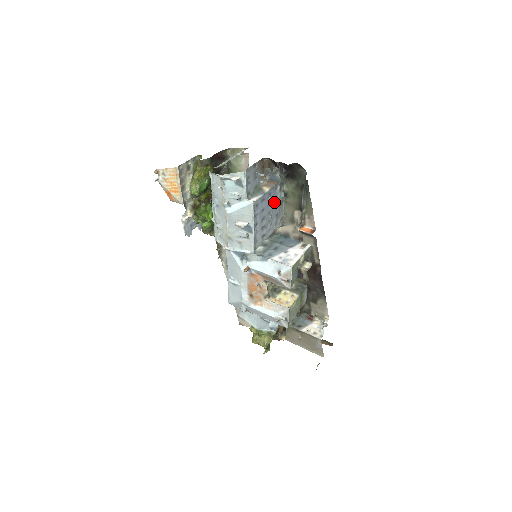
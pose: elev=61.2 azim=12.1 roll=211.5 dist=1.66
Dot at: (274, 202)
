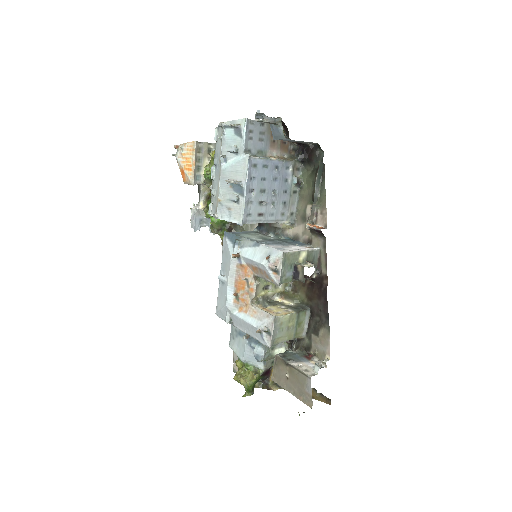
Dot at: (282, 182)
